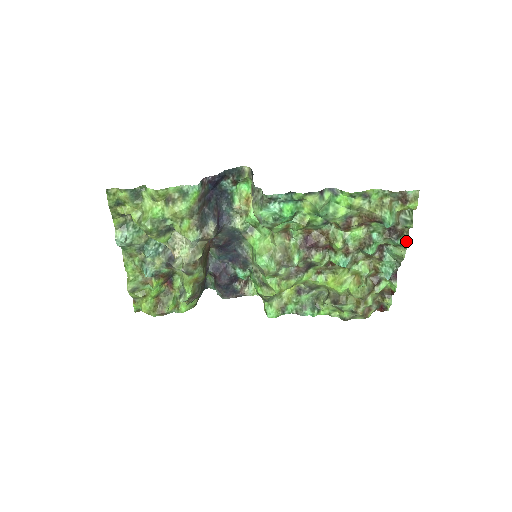
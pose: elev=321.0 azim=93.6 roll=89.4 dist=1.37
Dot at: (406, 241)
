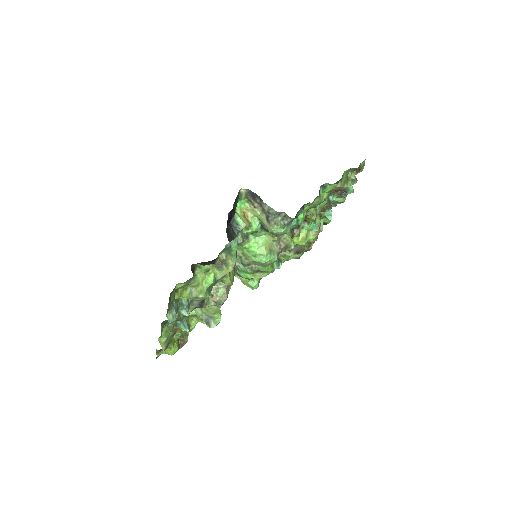
Dot at: occluded
